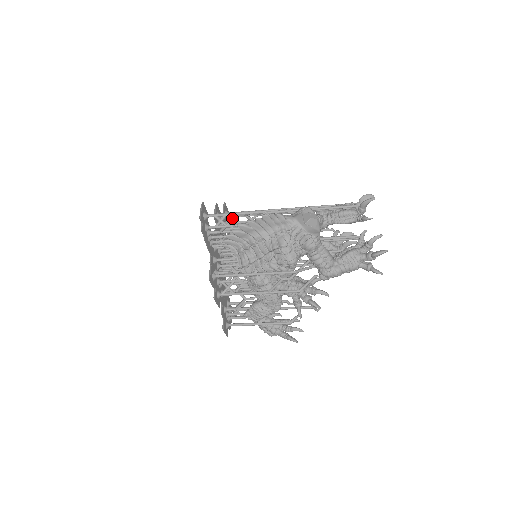
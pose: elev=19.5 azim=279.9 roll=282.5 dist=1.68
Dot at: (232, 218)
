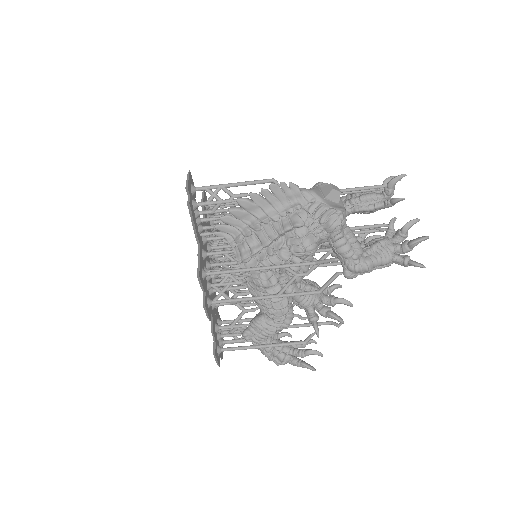
Dot at: (229, 190)
